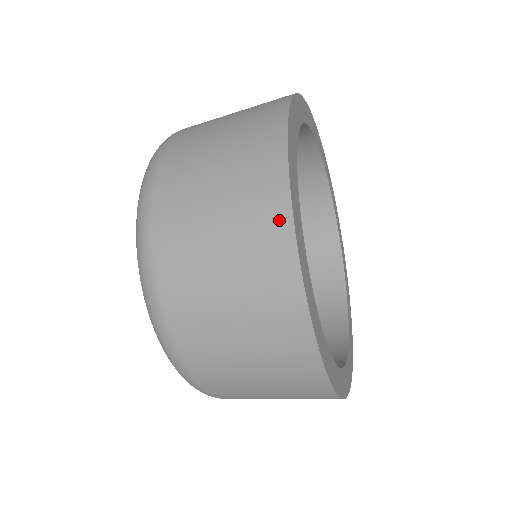
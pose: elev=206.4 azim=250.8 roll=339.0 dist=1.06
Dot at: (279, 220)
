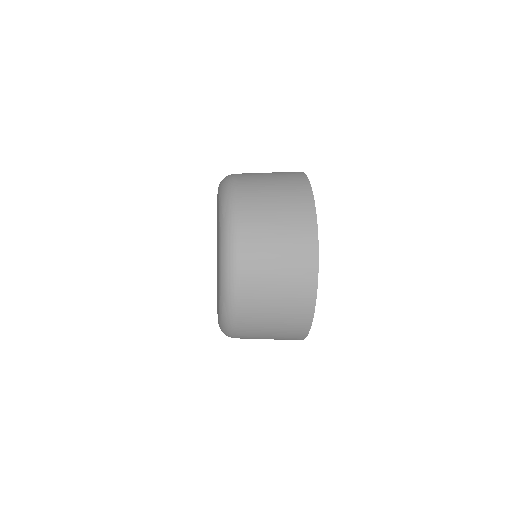
Dot at: (305, 323)
